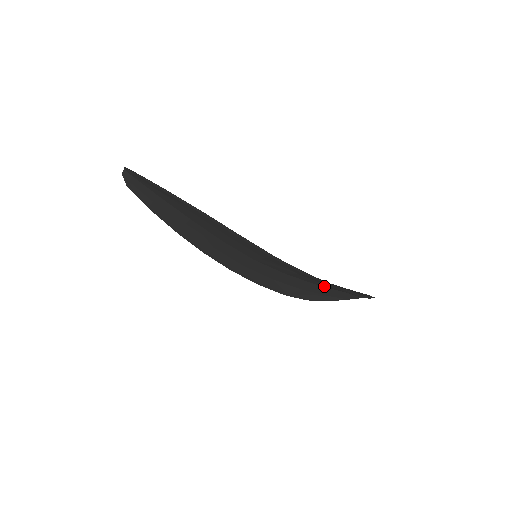
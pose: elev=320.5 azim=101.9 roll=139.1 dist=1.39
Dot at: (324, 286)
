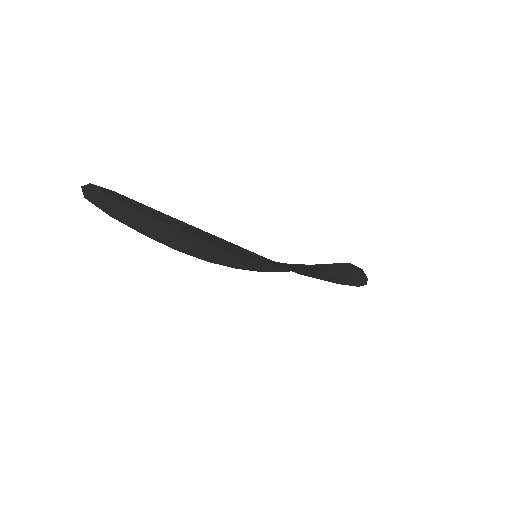
Dot at: occluded
